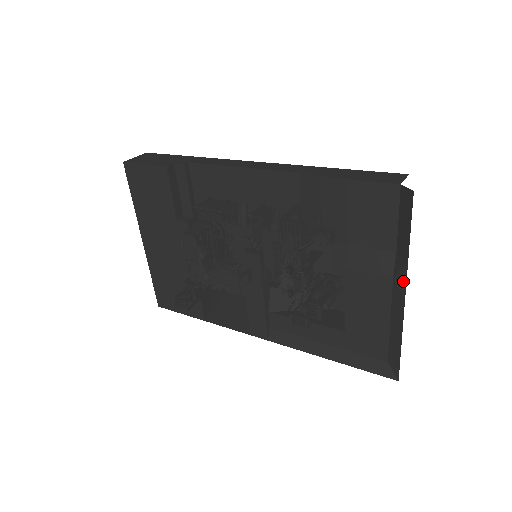
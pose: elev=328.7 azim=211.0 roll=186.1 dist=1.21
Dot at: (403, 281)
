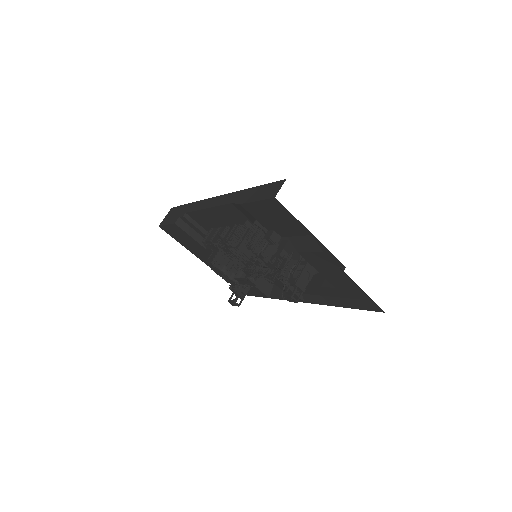
Dot at: occluded
